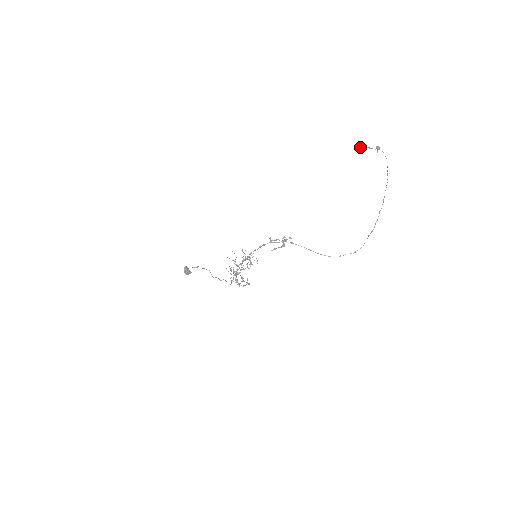
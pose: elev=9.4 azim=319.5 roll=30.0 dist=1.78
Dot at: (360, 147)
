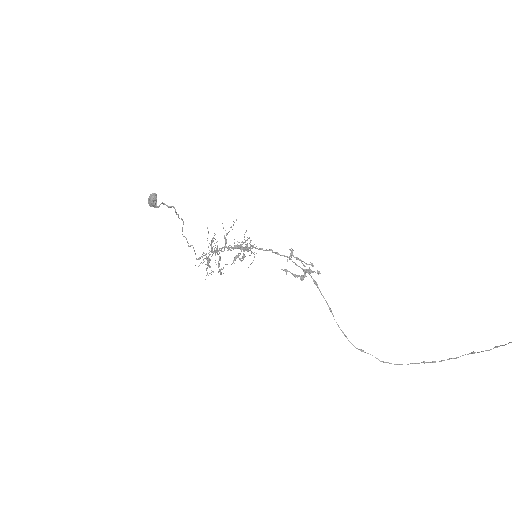
Dot at: out of frame
